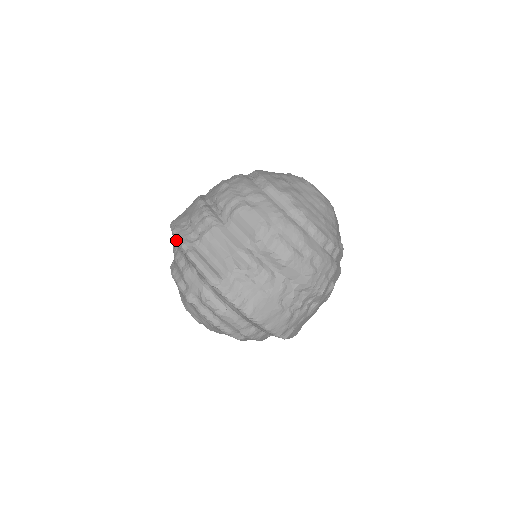
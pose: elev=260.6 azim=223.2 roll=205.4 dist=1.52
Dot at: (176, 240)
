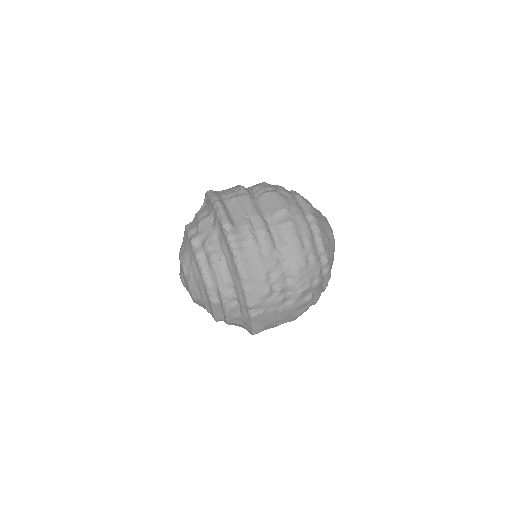
Dot at: (209, 195)
